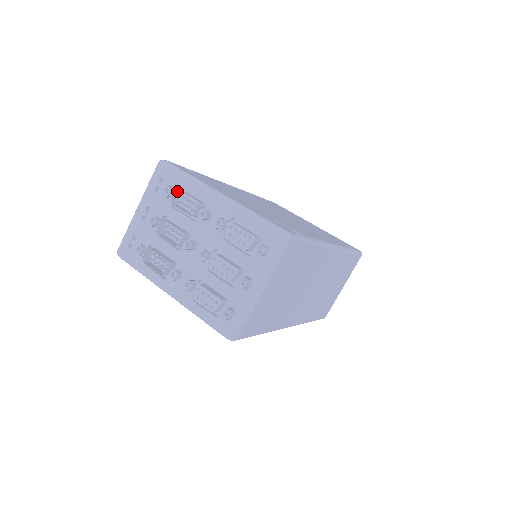
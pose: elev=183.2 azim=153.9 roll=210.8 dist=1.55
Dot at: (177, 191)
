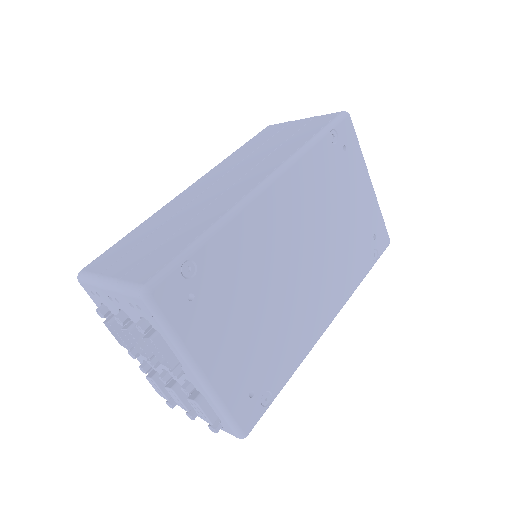
Dot at: (155, 332)
